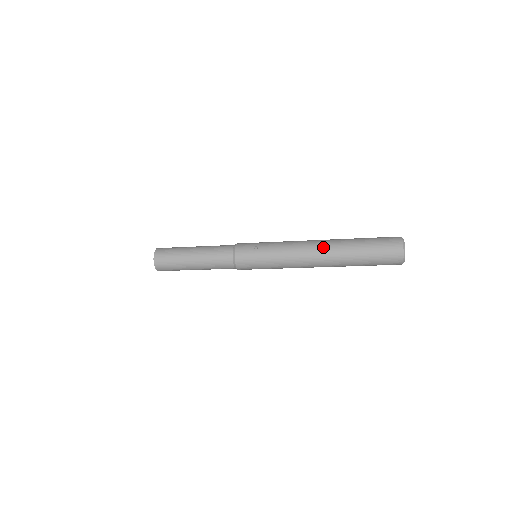
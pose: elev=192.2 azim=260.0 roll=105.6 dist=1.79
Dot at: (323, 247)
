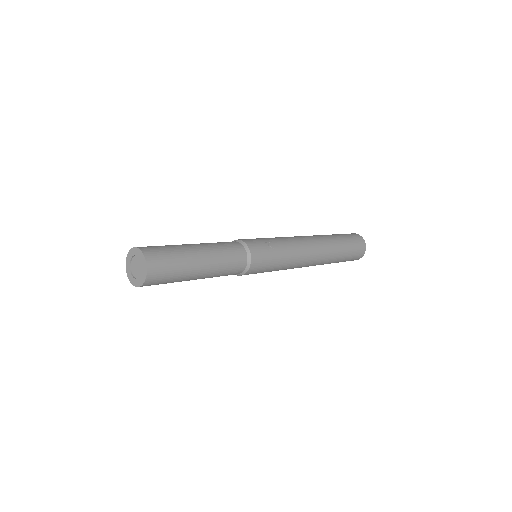
Dot at: (320, 243)
